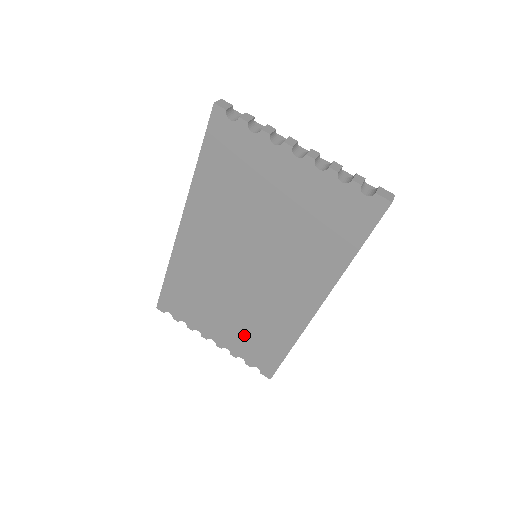
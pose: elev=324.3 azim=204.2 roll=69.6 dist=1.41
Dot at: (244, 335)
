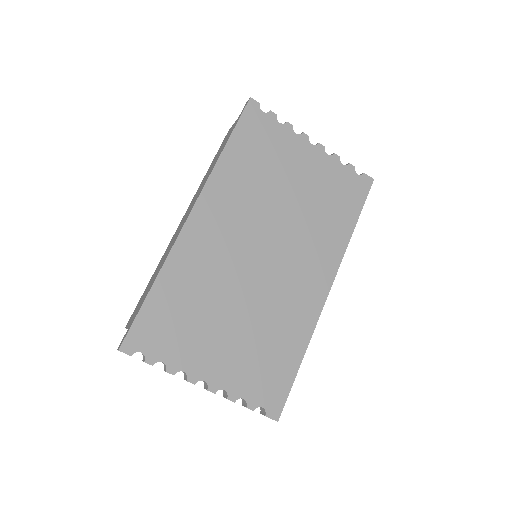
Dot at: (250, 354)
